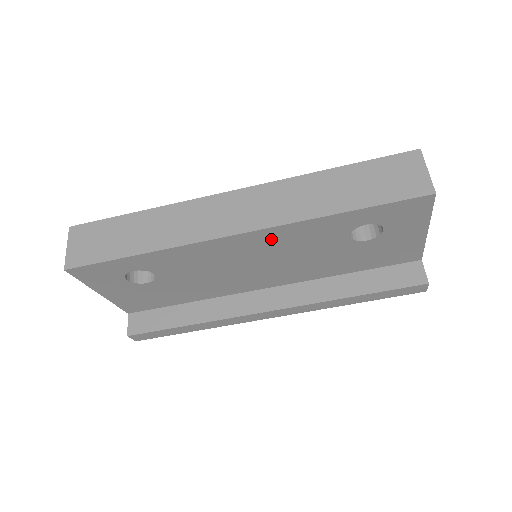
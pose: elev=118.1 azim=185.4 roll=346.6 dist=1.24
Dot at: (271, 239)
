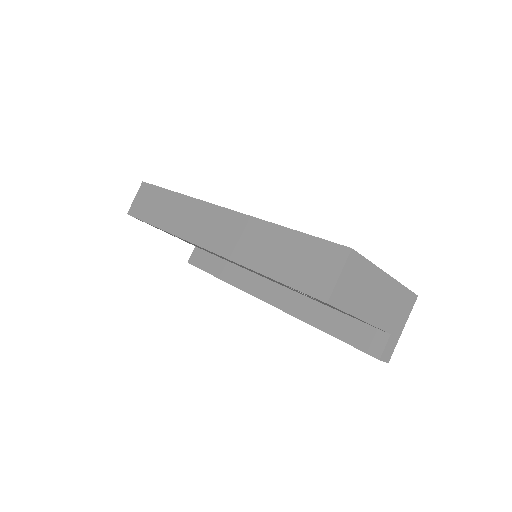
Dot at: occluded
